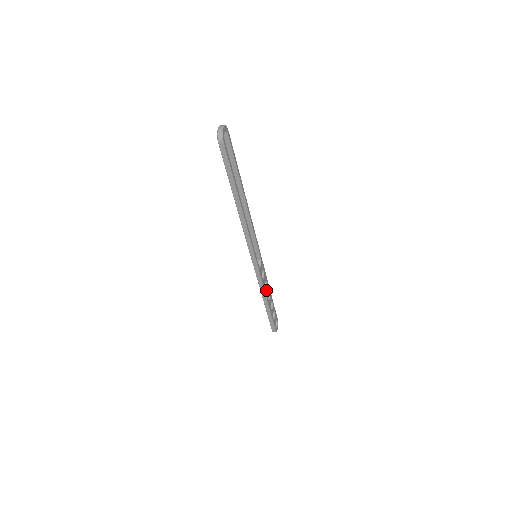
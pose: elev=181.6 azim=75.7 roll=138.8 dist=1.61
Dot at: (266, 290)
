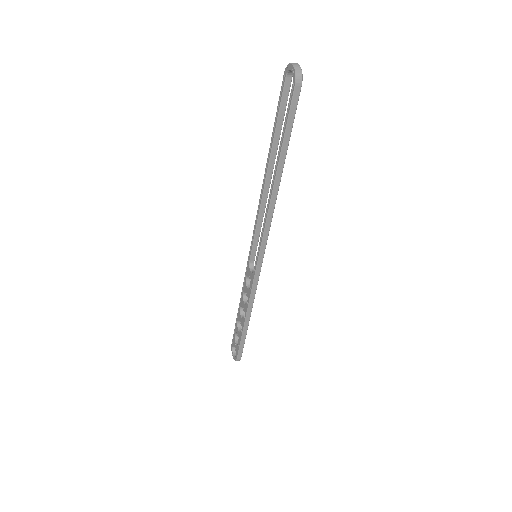
Dot at: occluded
